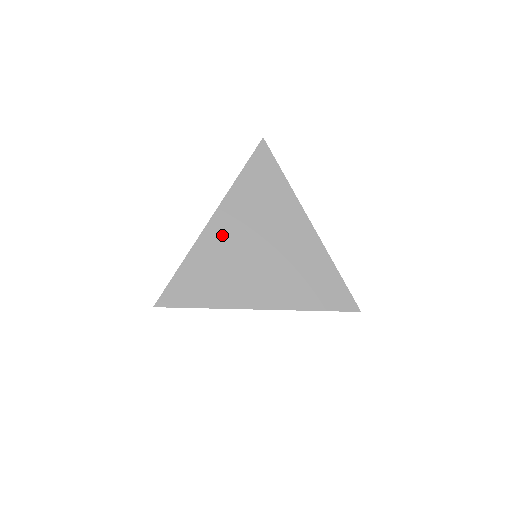
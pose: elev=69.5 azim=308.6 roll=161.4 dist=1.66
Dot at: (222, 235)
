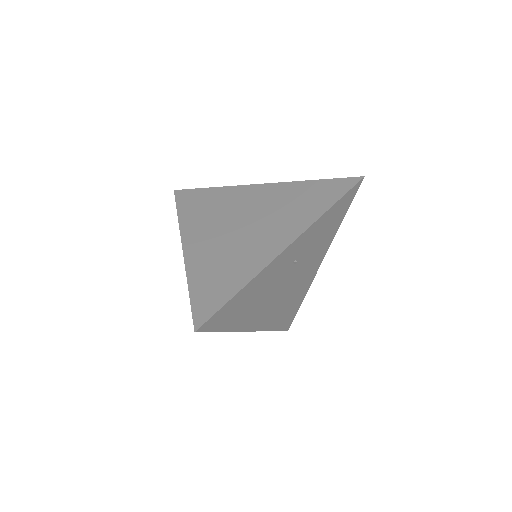
Dot at: (202, 246)
